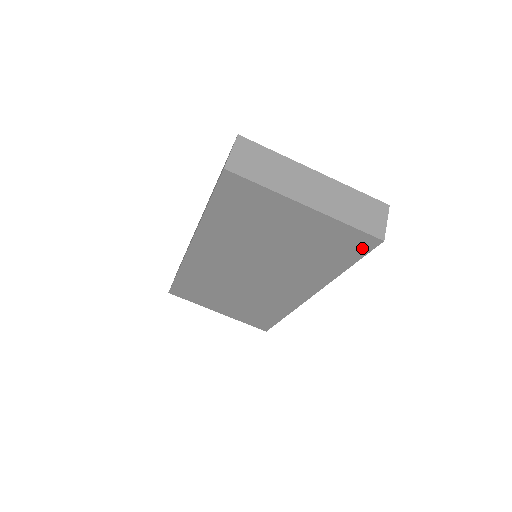
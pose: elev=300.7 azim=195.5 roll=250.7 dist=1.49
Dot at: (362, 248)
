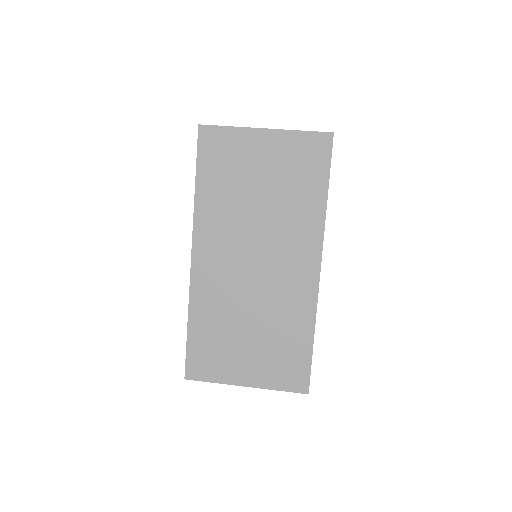
Dot at: (324, 153)
